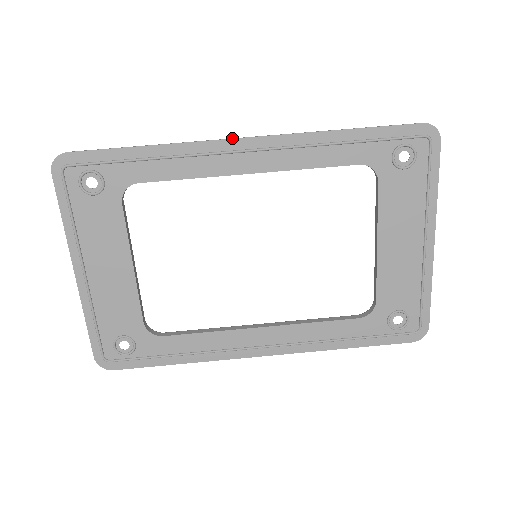
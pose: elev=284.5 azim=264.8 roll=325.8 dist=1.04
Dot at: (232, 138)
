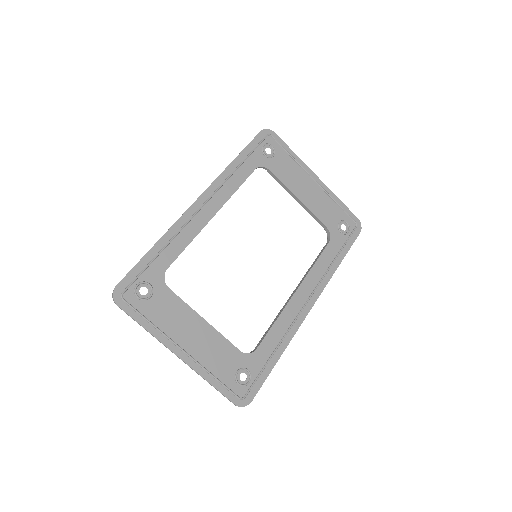
Dot at: (191, 205)
